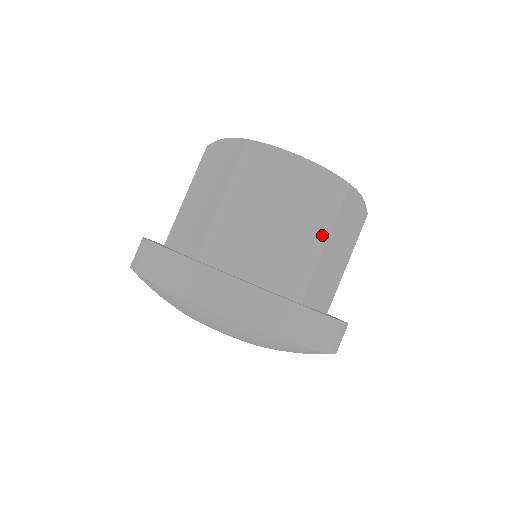
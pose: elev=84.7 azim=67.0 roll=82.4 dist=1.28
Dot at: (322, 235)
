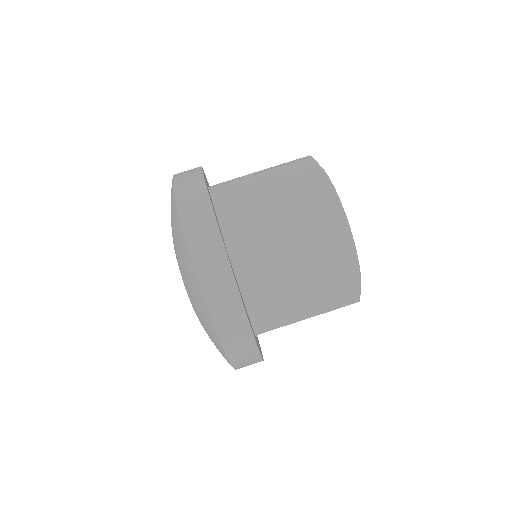
Dot at: (313, 313)
